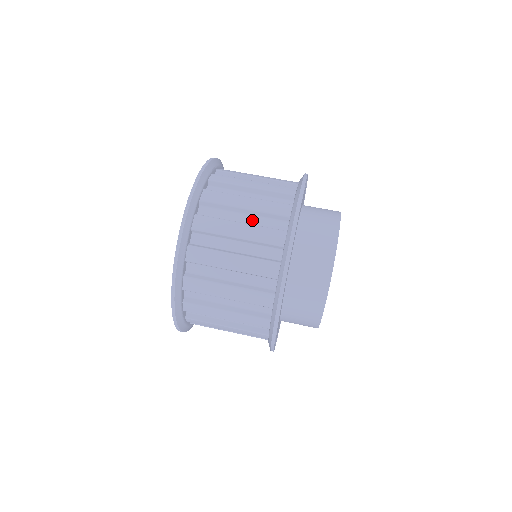
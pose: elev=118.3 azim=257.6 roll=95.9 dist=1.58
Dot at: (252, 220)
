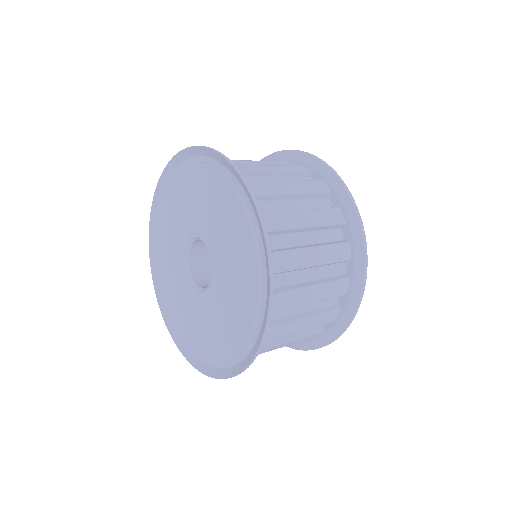
Dot at: occluded
